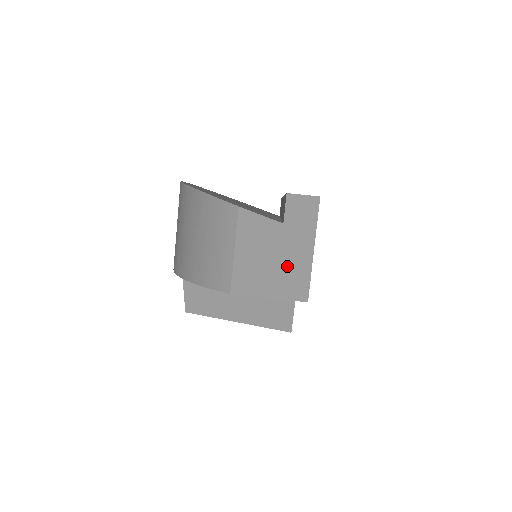
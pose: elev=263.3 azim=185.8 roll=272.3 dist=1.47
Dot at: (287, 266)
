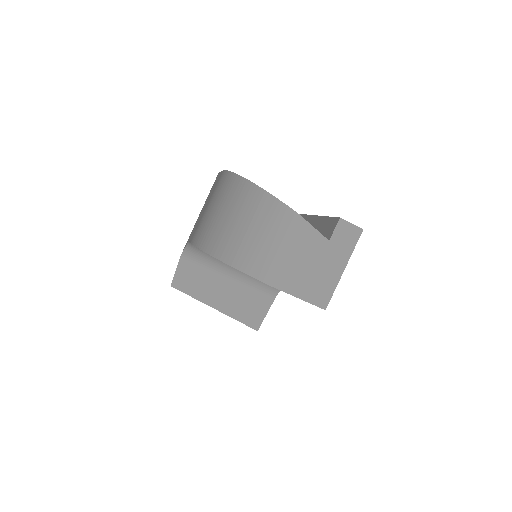
Dot at: (320, 276)
